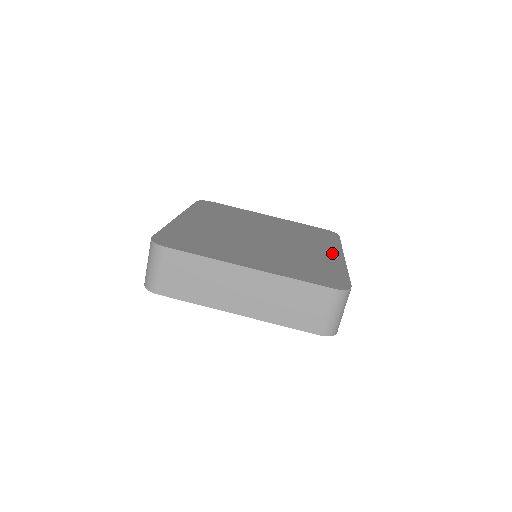
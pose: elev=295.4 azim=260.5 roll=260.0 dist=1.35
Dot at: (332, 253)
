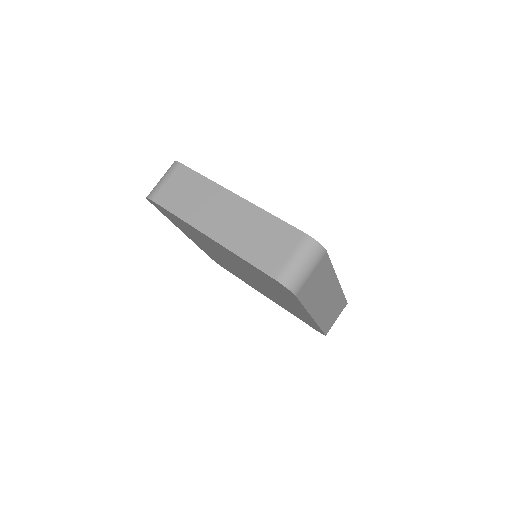
Dot at: occluded
